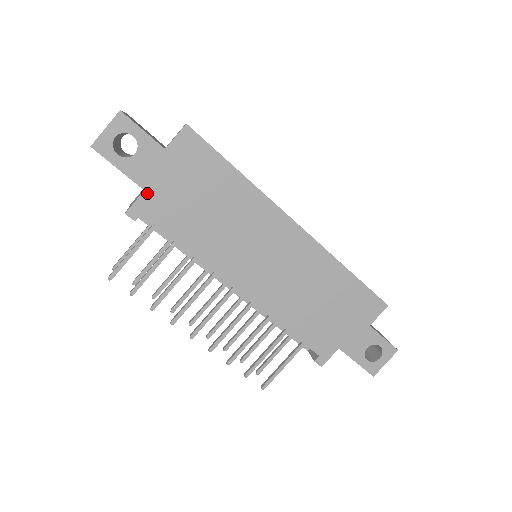
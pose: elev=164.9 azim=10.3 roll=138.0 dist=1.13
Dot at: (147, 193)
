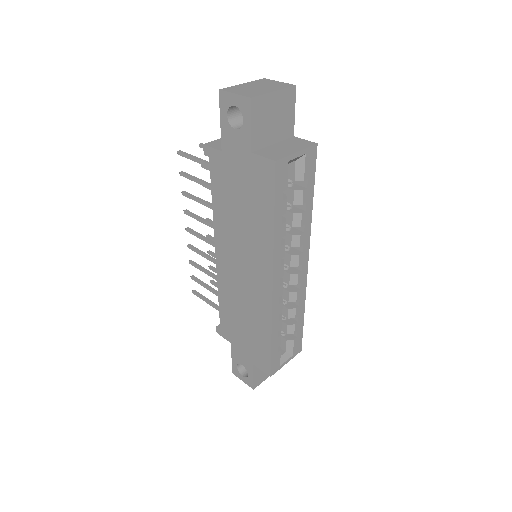
Dot at: (222, 154)
